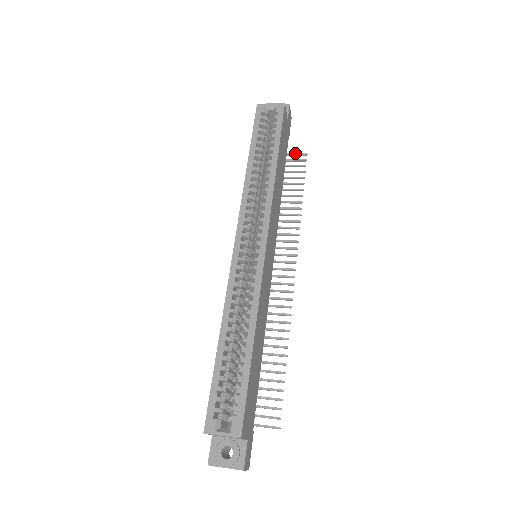
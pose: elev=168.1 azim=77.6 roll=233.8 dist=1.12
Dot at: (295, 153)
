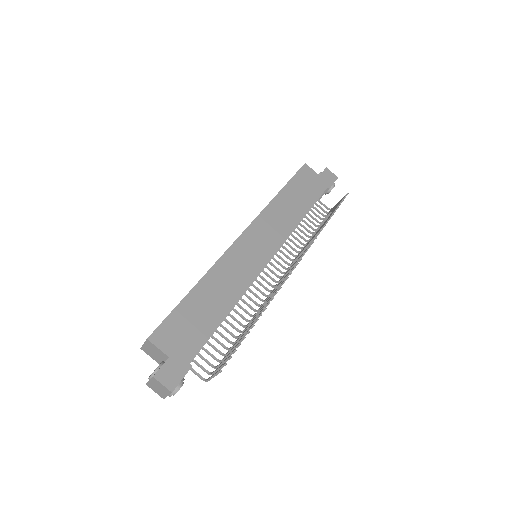
Dot at: occluded
